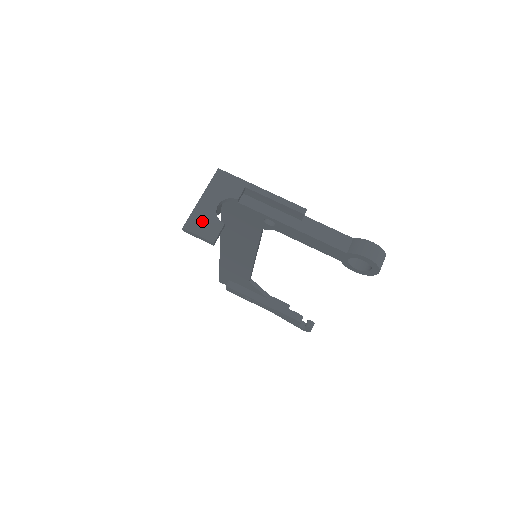
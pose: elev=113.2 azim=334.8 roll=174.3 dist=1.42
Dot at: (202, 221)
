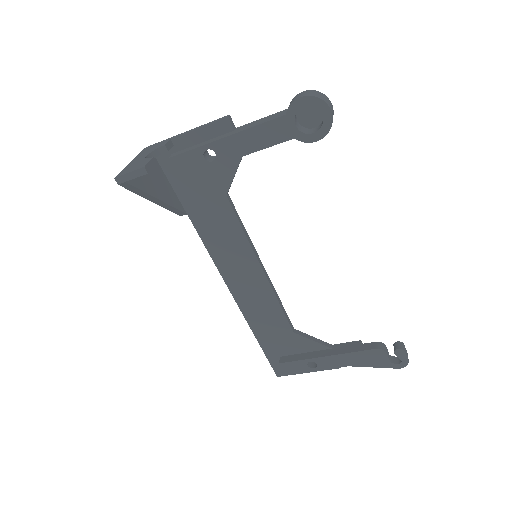
Dot at: (132, 167)
